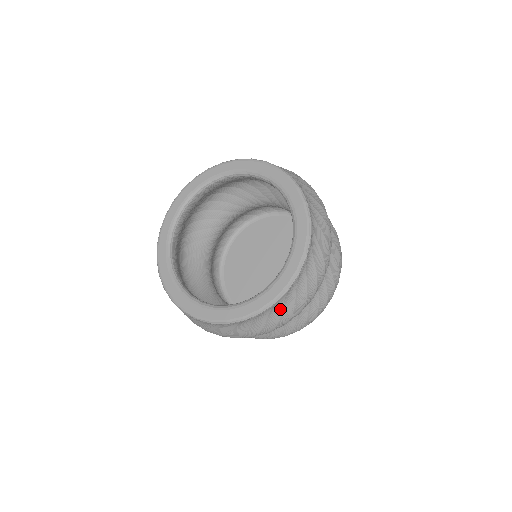
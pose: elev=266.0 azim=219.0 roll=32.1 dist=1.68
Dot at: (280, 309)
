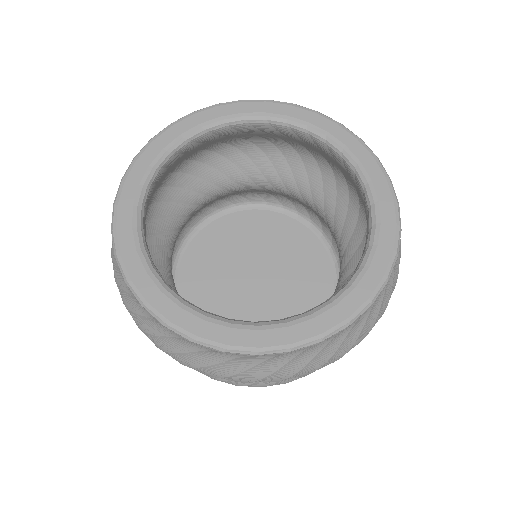
Dot at: (221, 359)
